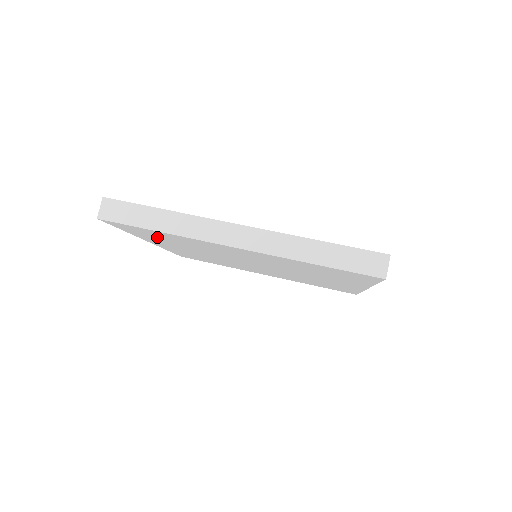
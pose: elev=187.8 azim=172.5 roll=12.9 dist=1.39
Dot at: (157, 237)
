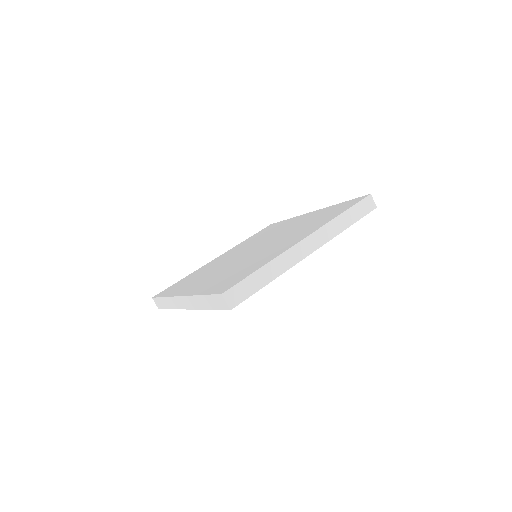
Dot at: occluded
